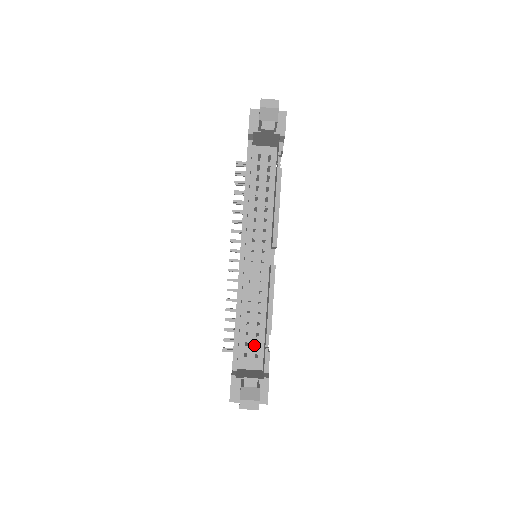
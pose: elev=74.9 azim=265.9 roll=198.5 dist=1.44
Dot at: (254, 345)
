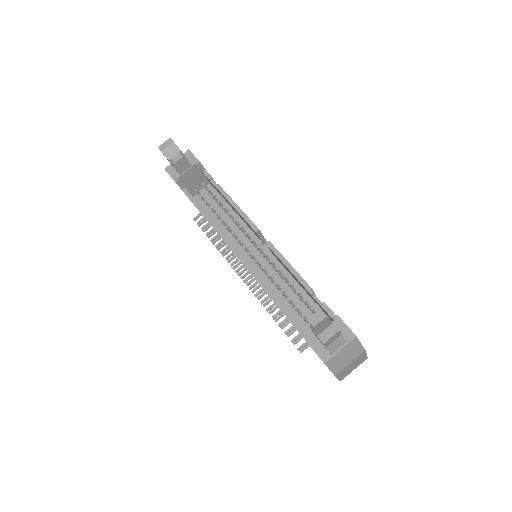
Dot at: occluded
